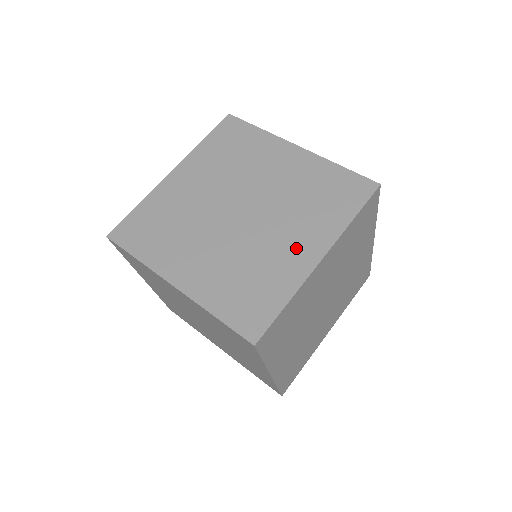
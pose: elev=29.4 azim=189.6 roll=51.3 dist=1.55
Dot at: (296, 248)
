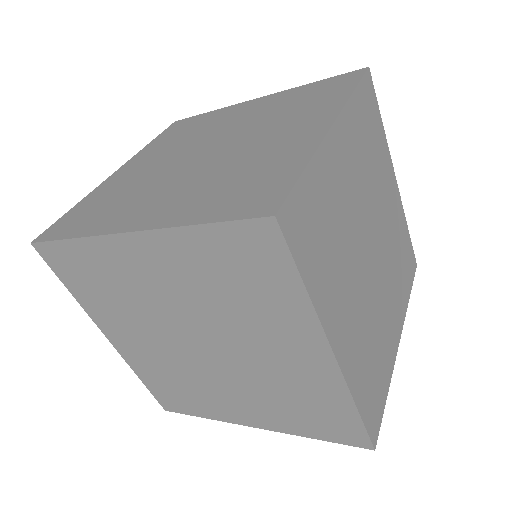
Dot at: (293, 134)
